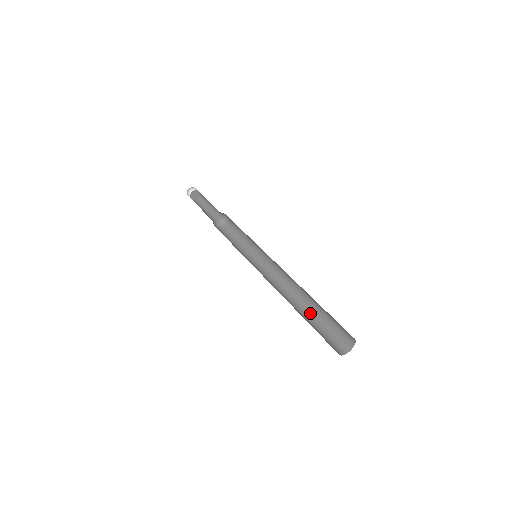
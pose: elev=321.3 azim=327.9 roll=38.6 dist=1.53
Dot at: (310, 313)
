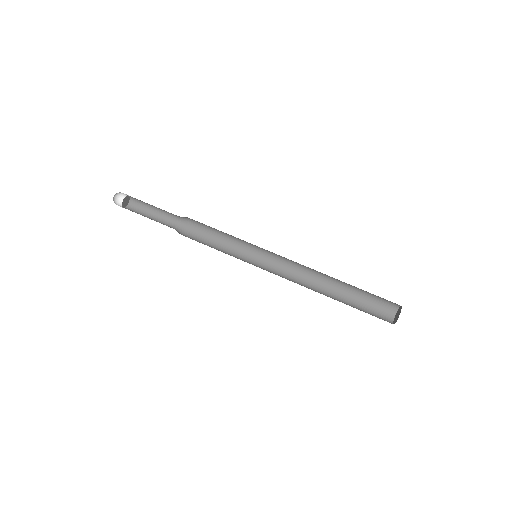
Dot at: (344, 287)
